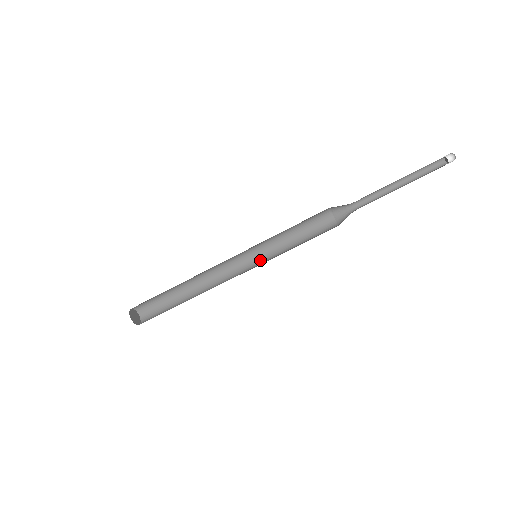
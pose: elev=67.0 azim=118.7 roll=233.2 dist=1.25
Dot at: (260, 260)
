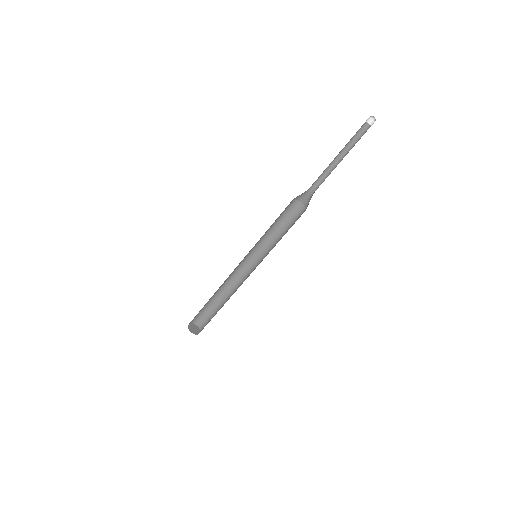
Dot at: (262, 259)
